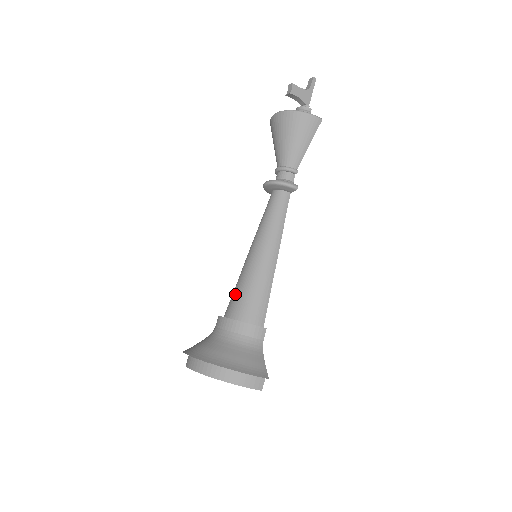
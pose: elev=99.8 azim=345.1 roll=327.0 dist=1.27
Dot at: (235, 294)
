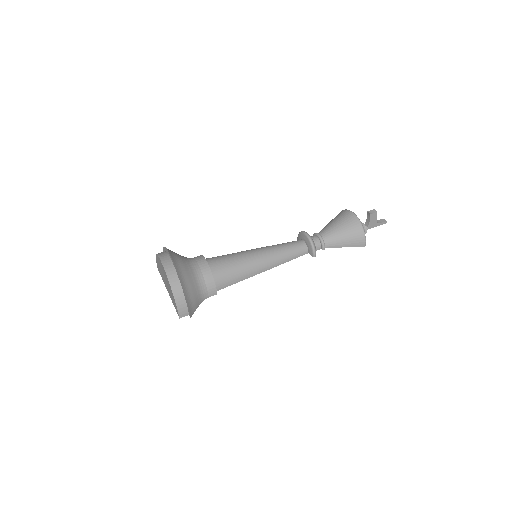
Dot at: (225, 258)
